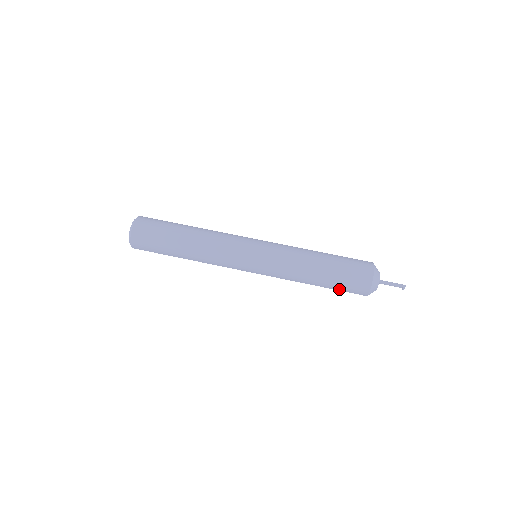
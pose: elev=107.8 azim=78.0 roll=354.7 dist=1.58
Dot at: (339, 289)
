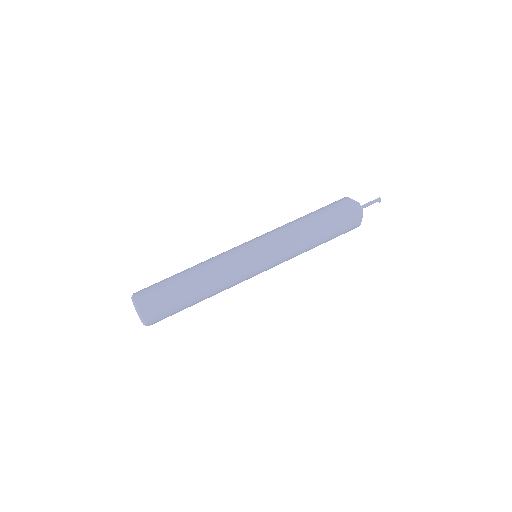
Dot at: (337, 236)
